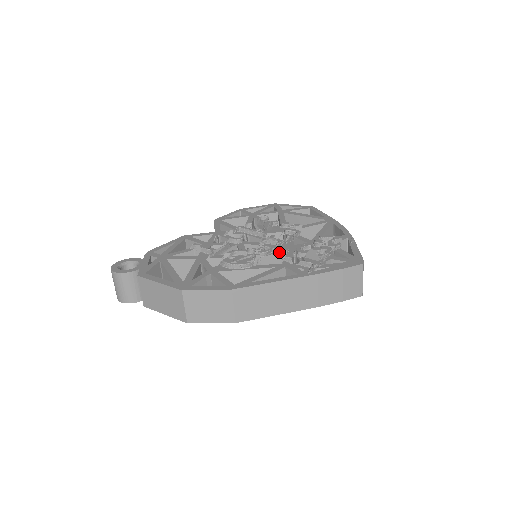
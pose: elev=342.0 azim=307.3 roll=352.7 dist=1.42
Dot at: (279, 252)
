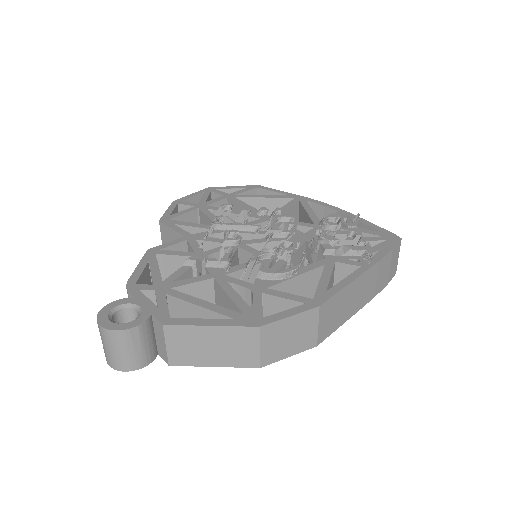
Dot at: (301, 245)
